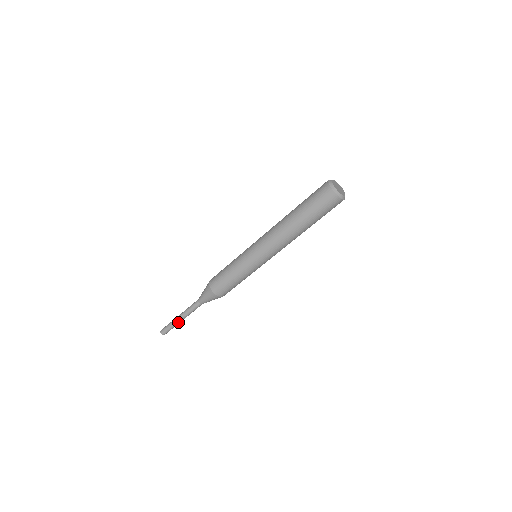
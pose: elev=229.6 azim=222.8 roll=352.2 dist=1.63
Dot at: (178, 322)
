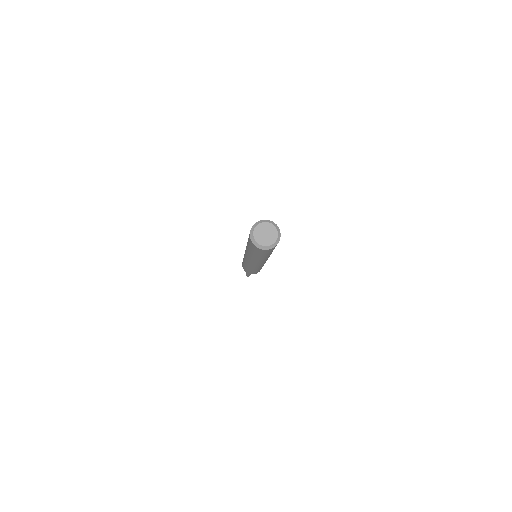
Dot at: occluded
